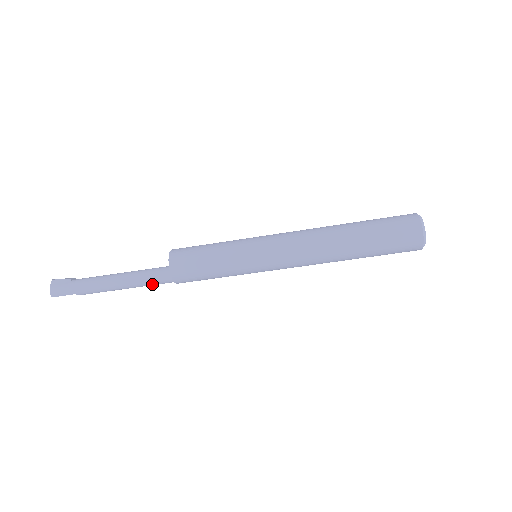
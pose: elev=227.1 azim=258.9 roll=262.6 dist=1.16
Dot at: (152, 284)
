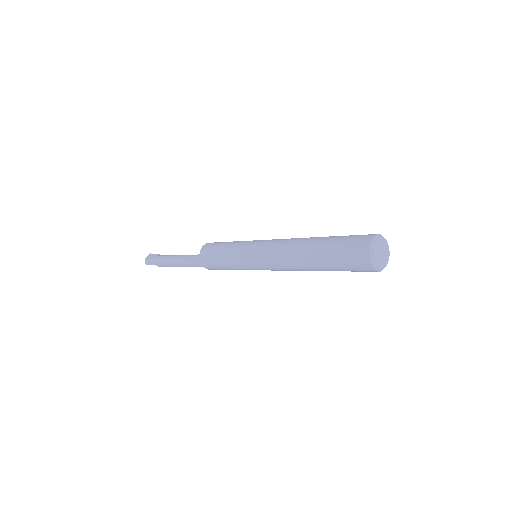
Dot at: (192, 266)
